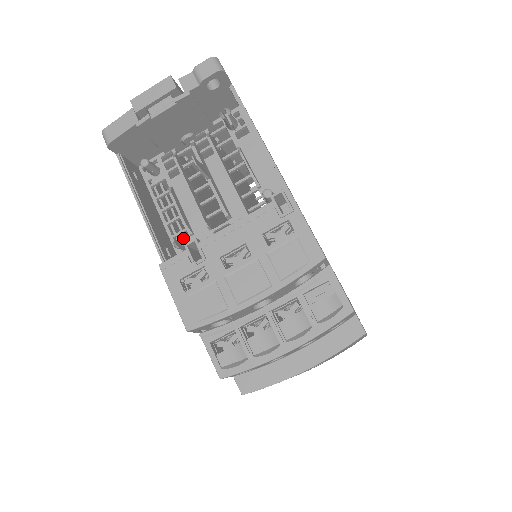
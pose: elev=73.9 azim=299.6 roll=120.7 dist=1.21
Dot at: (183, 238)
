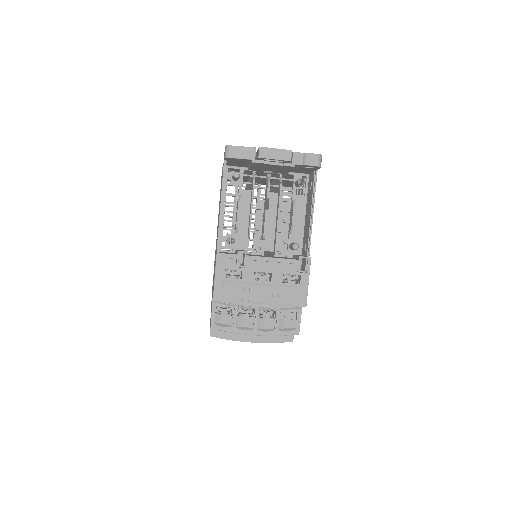
Dot at: occluded
